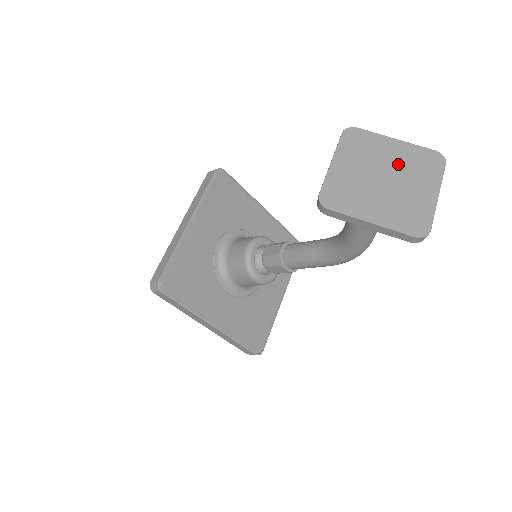
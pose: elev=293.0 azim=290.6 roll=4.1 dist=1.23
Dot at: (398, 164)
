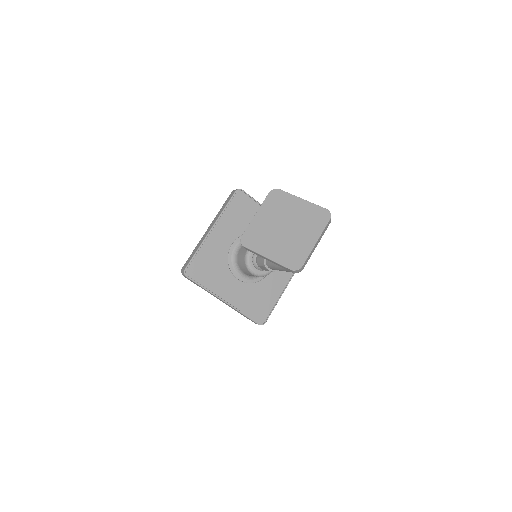
Dot at: (297, 218)
